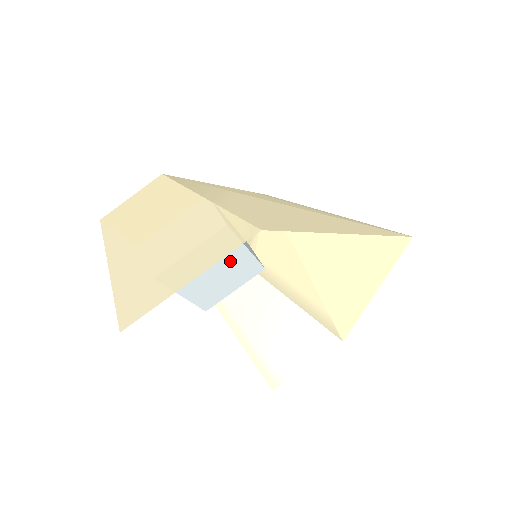
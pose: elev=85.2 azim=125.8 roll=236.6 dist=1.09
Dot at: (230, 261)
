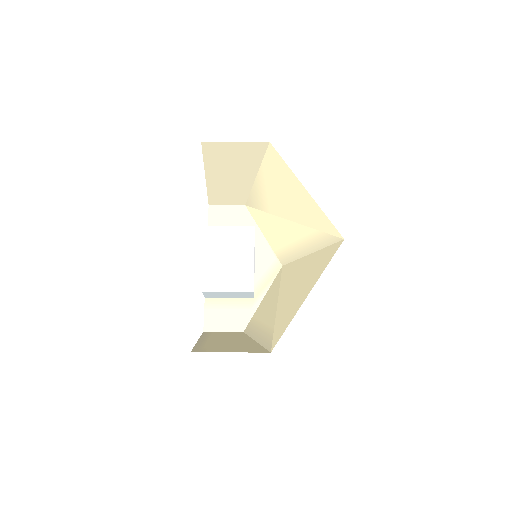
Dot at: (241, 258)
